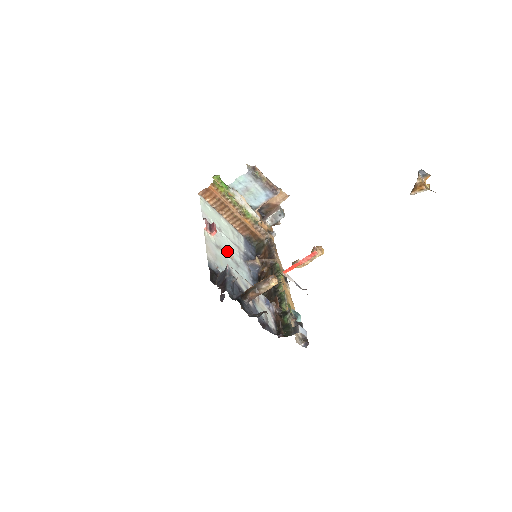
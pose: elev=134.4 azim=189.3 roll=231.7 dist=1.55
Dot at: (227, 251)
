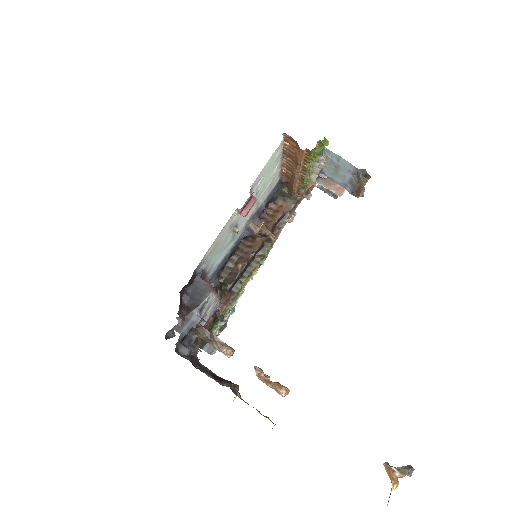
Dot at: (237, 229)
